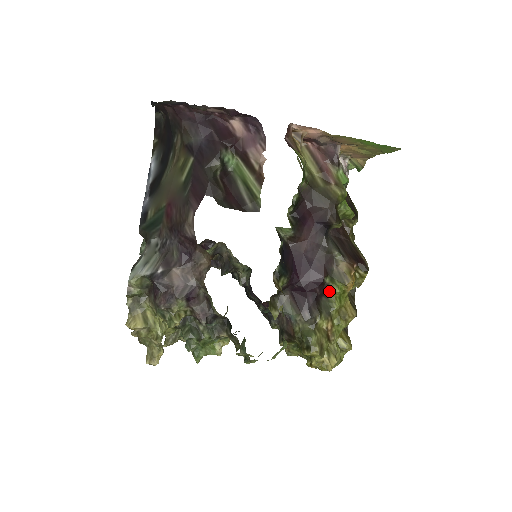
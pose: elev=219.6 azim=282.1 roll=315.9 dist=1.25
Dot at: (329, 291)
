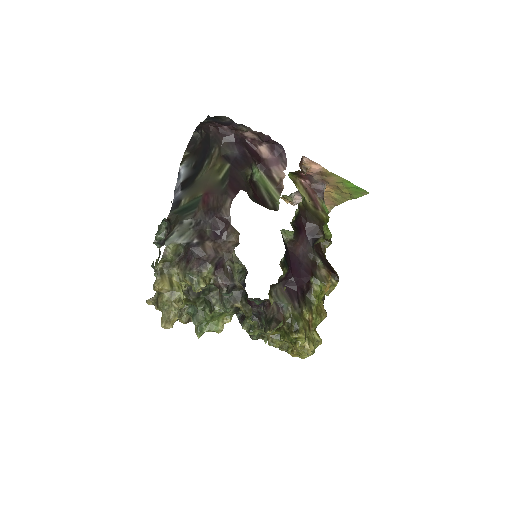
Dot at: (312, 290)
